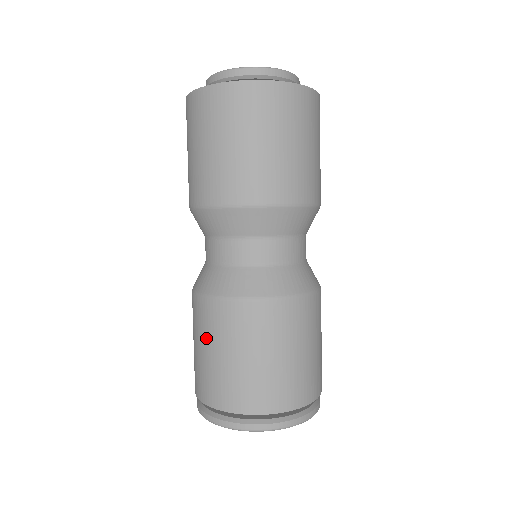
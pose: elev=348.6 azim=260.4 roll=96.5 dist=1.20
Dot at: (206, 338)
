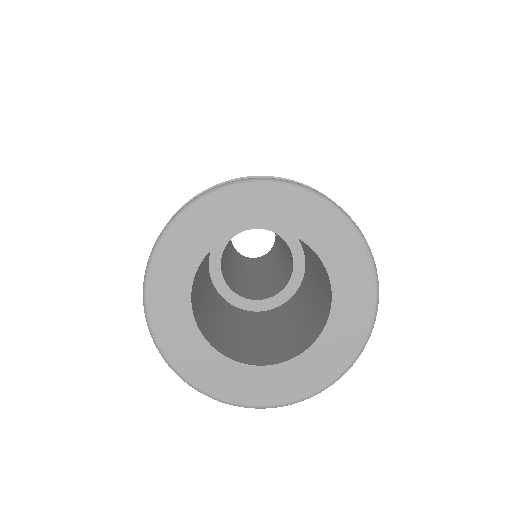
Dot at: occluded
